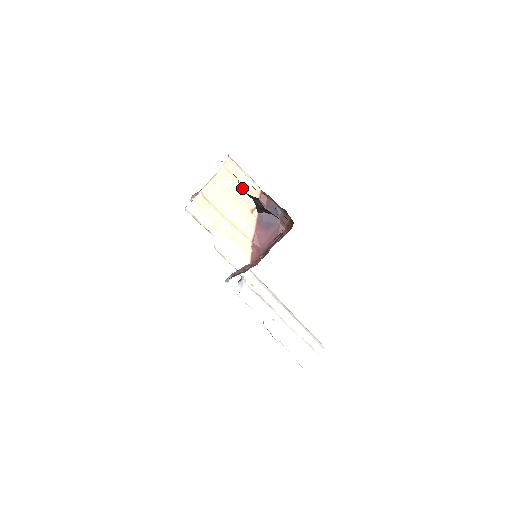
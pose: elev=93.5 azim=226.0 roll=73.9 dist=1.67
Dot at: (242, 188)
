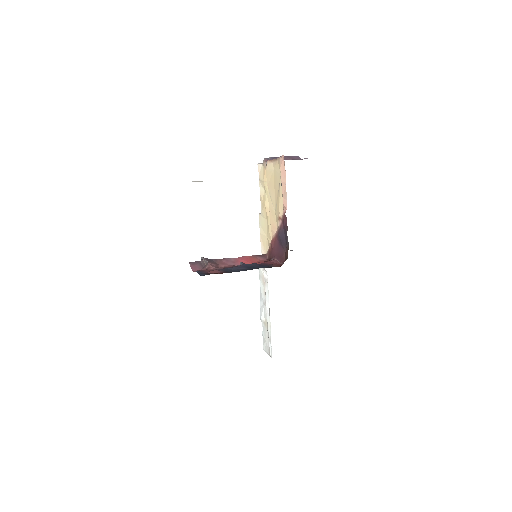
Dot at: (282, 192)
